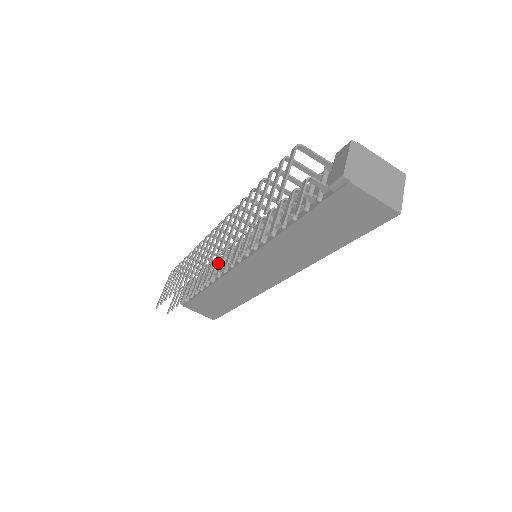
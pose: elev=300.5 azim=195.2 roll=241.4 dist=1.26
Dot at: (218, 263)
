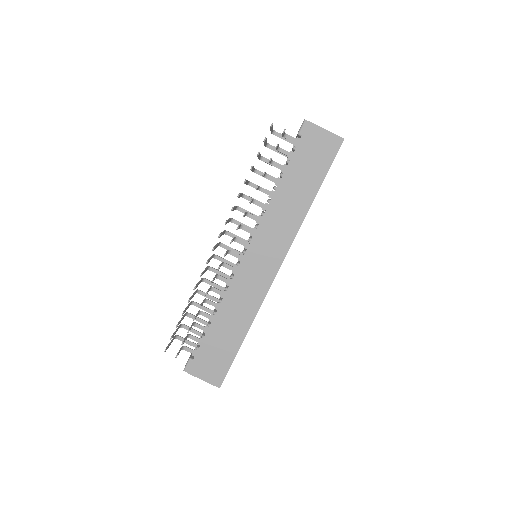
Dot at: occluded
